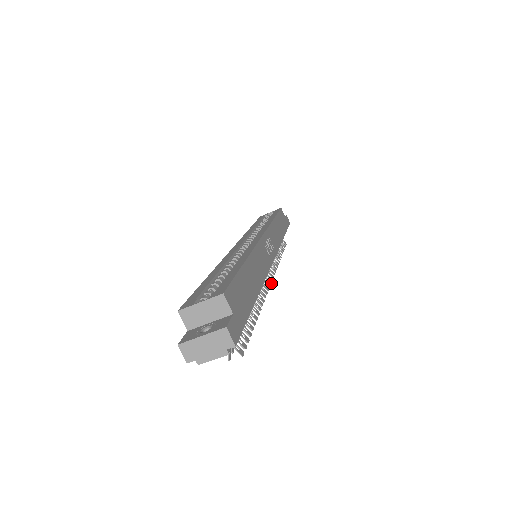
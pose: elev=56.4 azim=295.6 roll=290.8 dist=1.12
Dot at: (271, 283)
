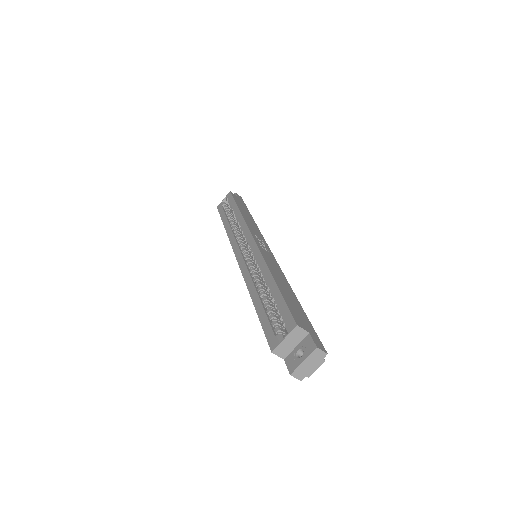
Dot at: occluded
